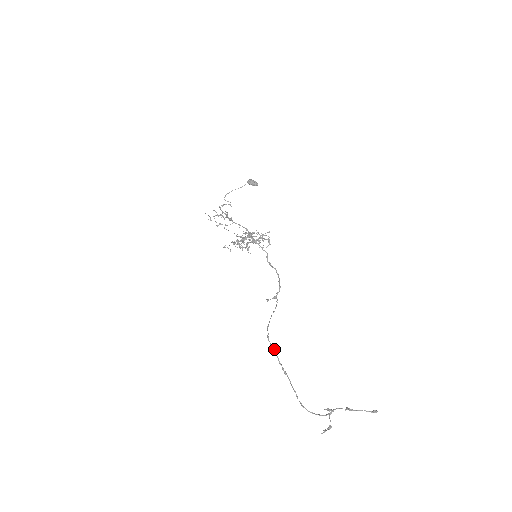
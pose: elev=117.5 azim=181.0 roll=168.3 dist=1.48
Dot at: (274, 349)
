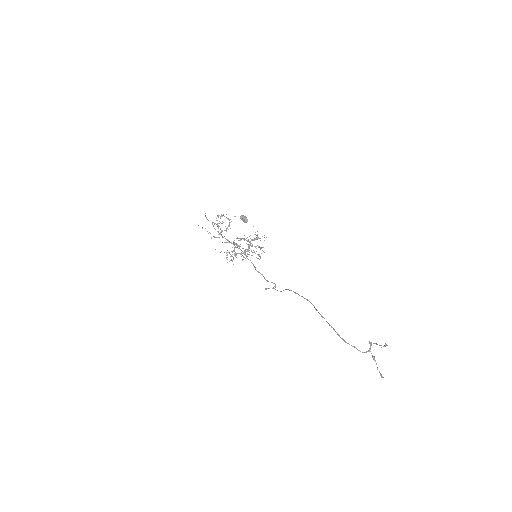
Dot at: occluded
